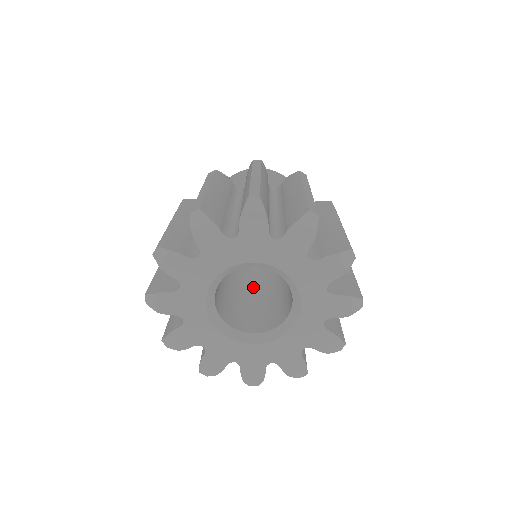
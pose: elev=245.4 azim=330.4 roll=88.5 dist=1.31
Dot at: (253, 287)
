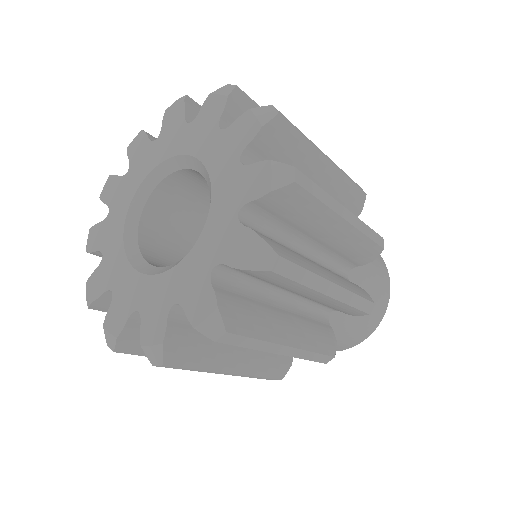
Dot at: occluded
